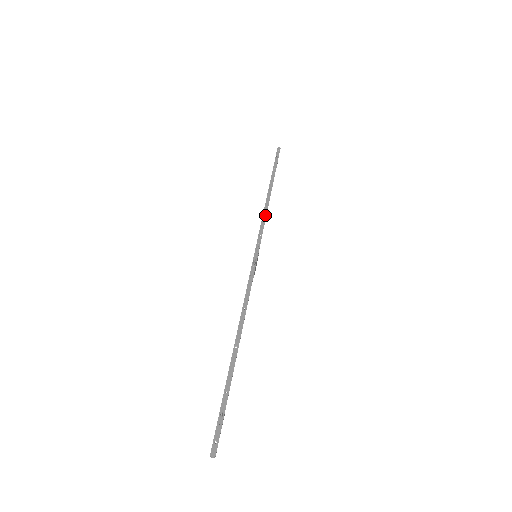
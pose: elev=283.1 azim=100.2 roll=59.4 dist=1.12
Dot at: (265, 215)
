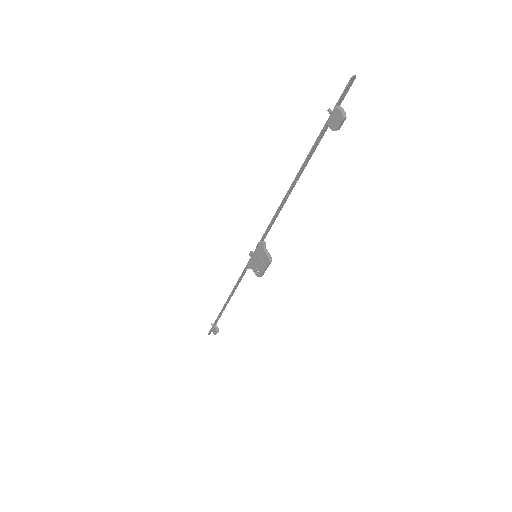
Dot at: (237, 283)
